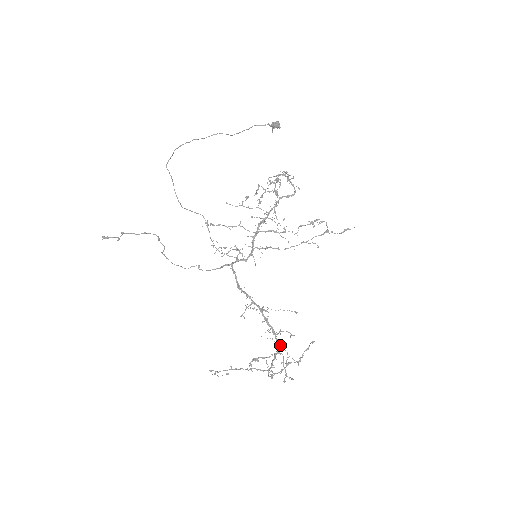
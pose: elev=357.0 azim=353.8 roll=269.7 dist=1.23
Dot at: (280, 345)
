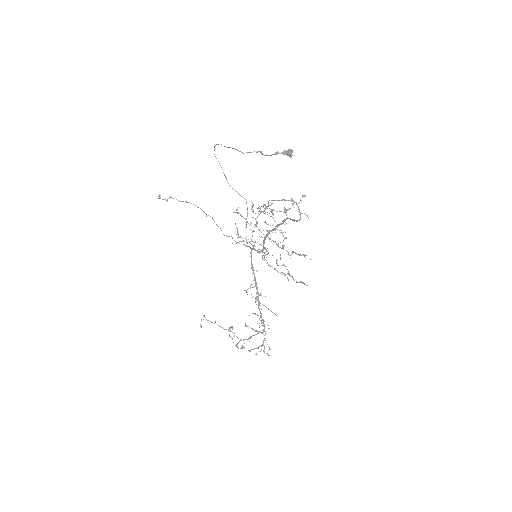
Dot at: (264, 328)
